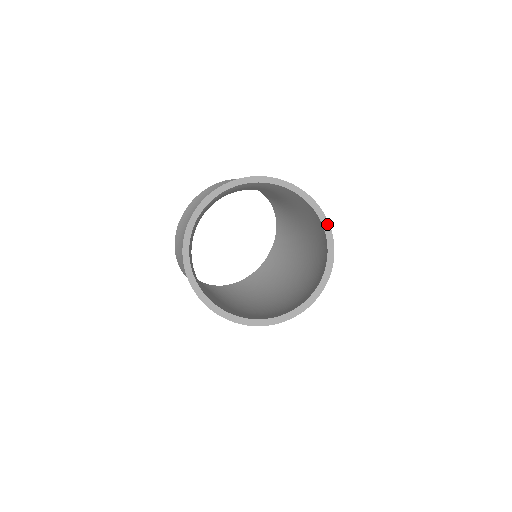
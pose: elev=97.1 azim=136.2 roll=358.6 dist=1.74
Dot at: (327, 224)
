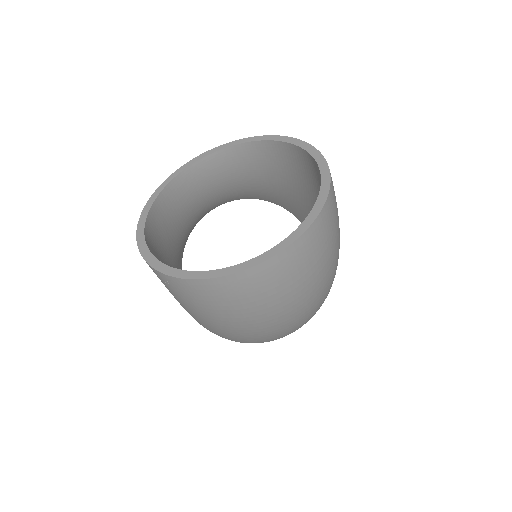
Dot at: (326, 167)
